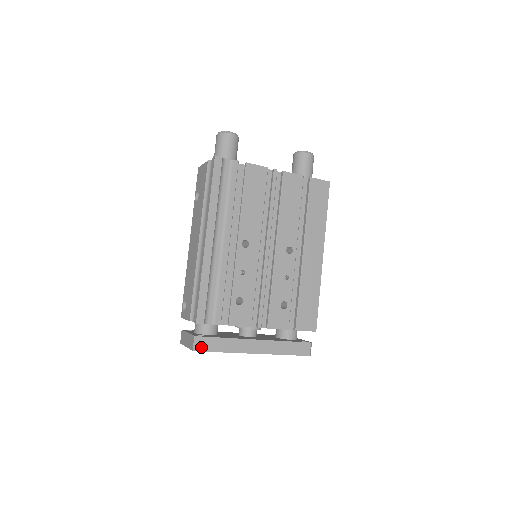
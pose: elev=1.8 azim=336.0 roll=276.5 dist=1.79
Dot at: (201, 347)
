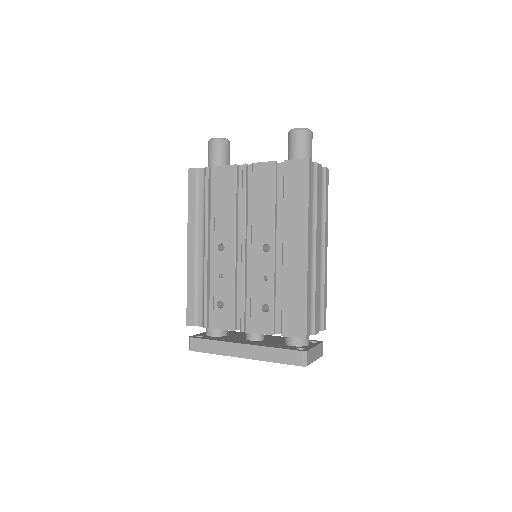
Dot at: (194, 347)
